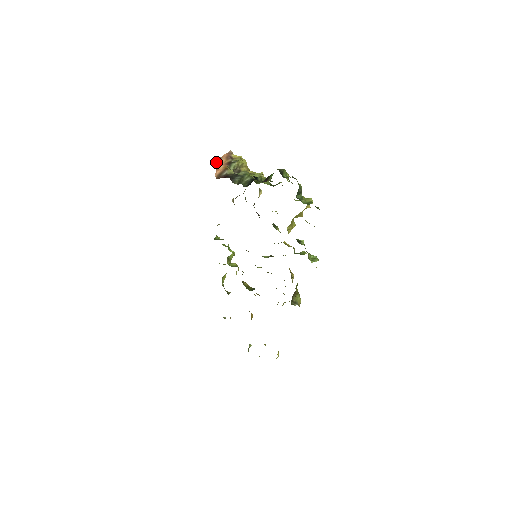
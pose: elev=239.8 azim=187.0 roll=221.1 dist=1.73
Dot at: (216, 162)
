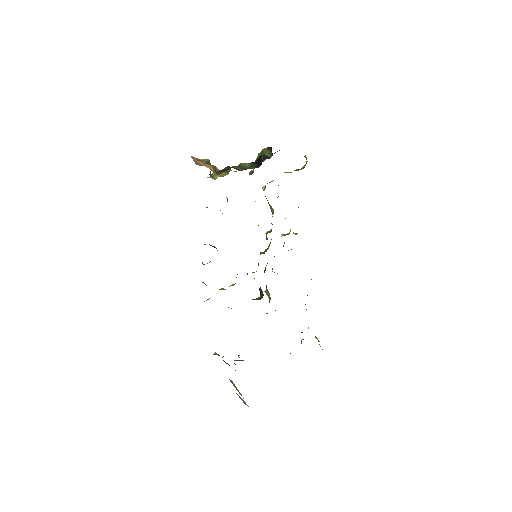
Dot at: (197, 164)
